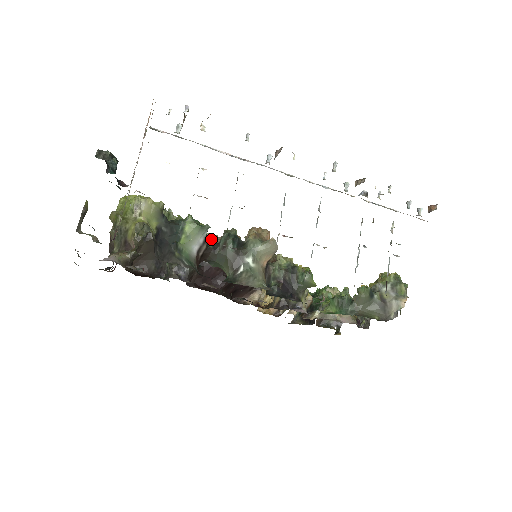
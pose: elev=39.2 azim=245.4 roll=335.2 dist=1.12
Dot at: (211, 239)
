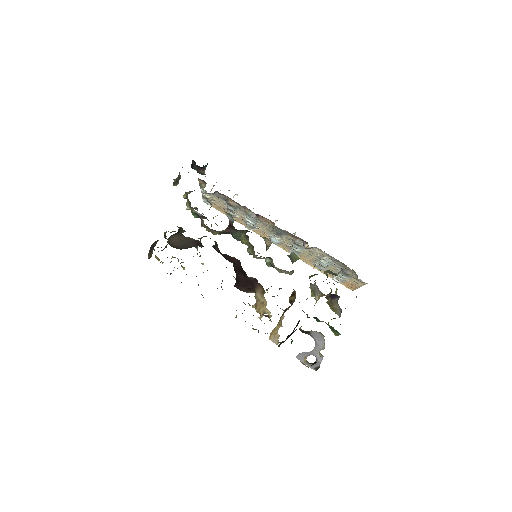
Dot at: occluded
